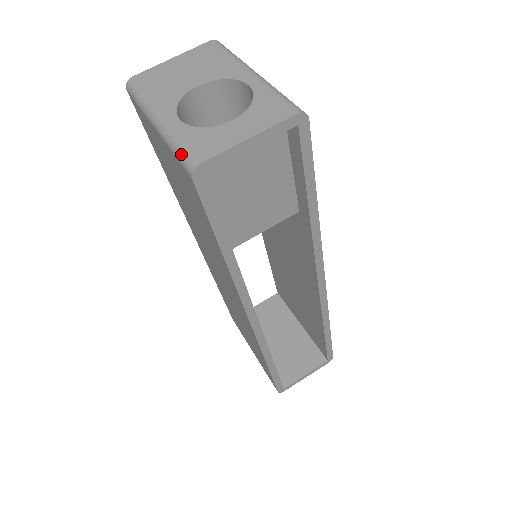
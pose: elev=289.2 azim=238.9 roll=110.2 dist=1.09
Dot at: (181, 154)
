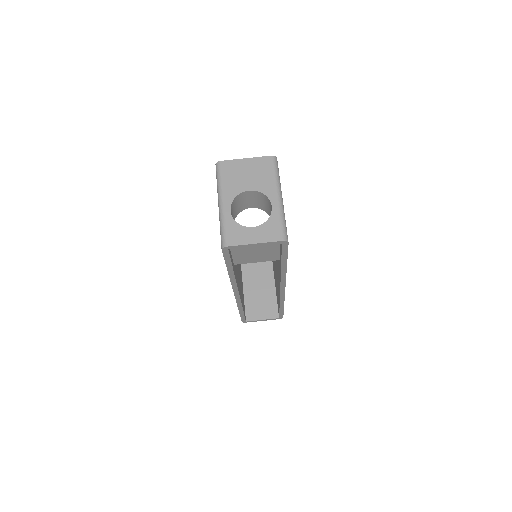
Dot at: (222, 234)
